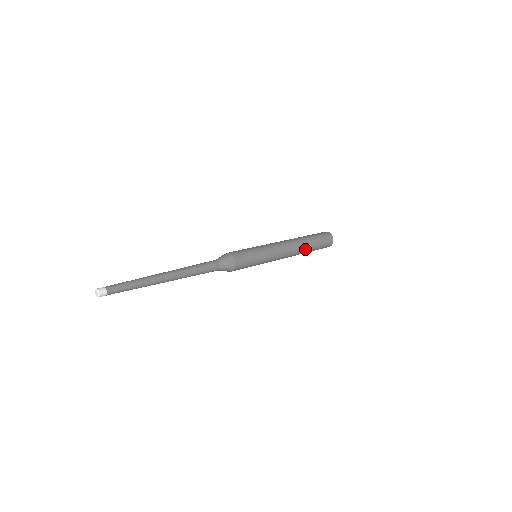
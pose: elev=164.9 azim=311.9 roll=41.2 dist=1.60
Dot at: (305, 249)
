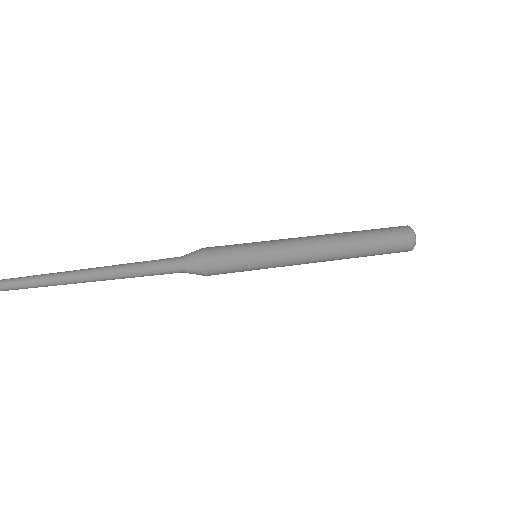
Dot at: (351, 249)
